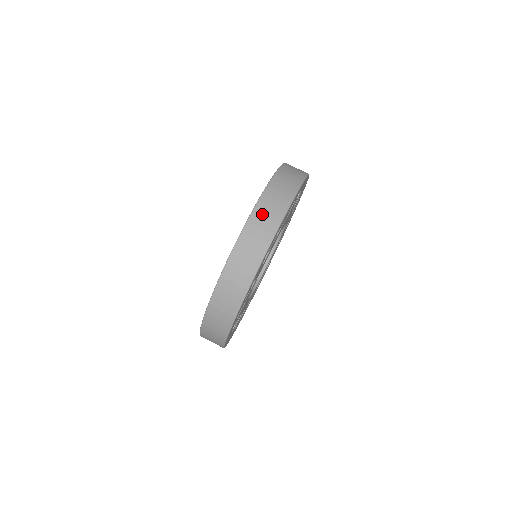
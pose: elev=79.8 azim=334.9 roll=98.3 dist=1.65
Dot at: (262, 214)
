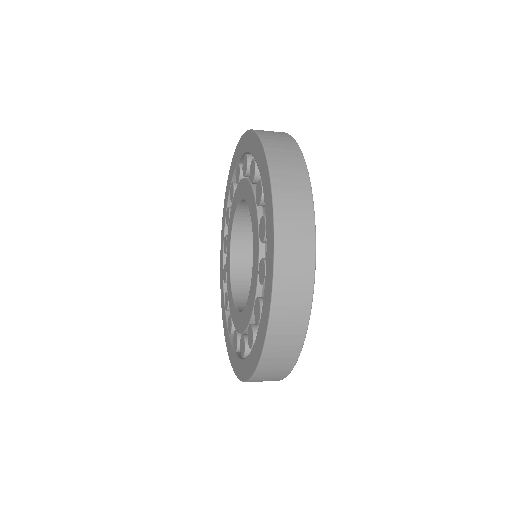
Dot at: (266, 132)
